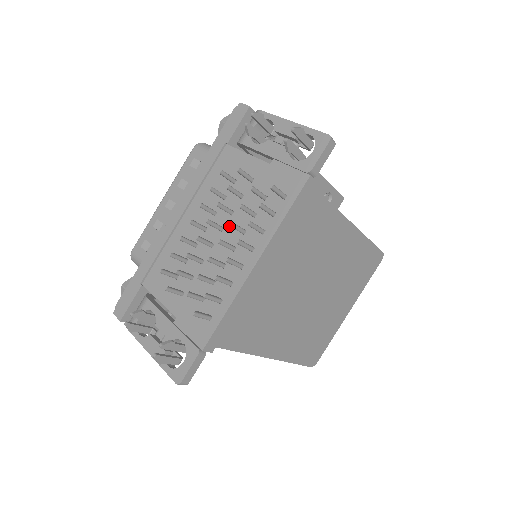
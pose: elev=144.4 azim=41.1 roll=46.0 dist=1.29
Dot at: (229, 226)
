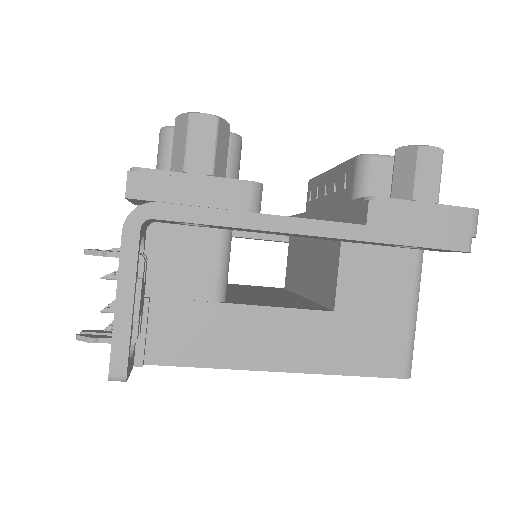
Dot at: occluded
